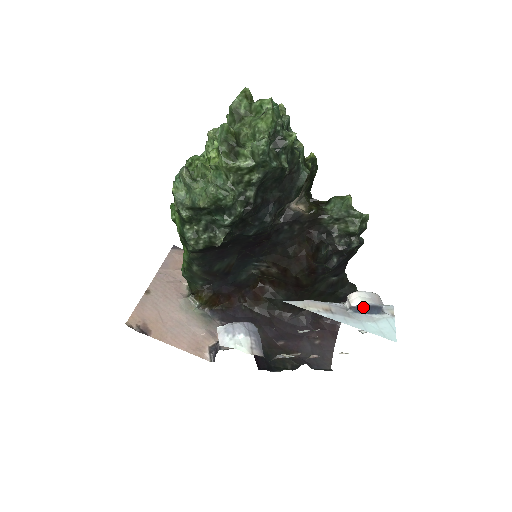
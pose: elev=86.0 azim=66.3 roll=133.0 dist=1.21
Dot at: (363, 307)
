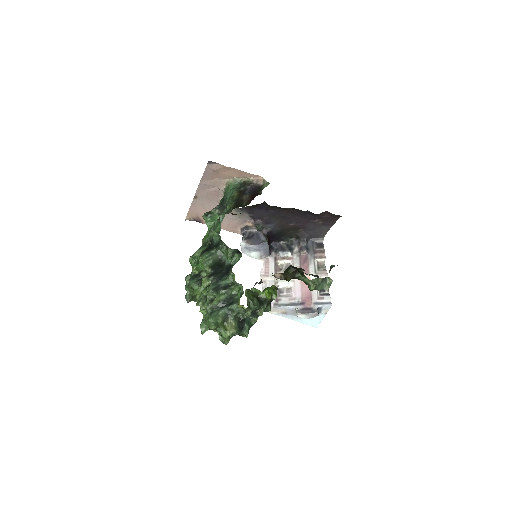
Dot at: (304, 316)
